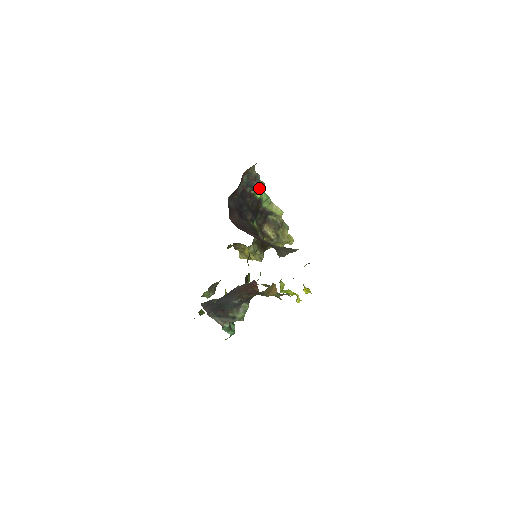
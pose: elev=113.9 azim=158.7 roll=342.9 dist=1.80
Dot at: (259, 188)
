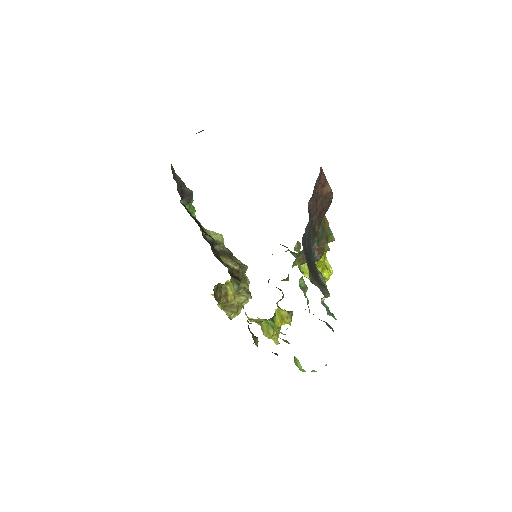
Dot at: (191, 197)
